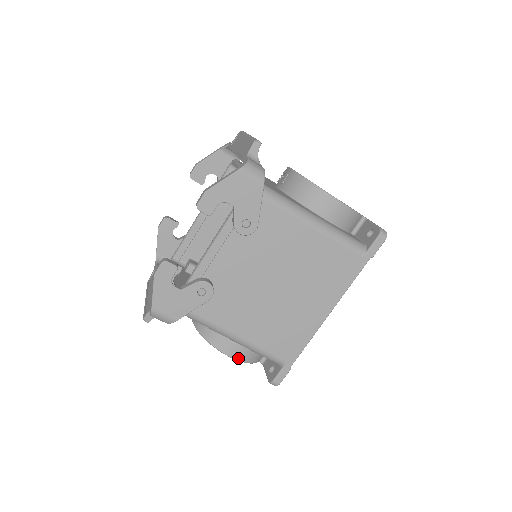
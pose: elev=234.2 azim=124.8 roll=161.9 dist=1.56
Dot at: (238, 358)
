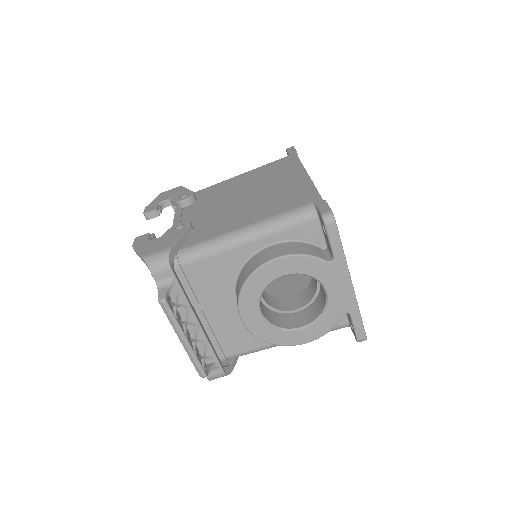
Dot at: (283, 255)
